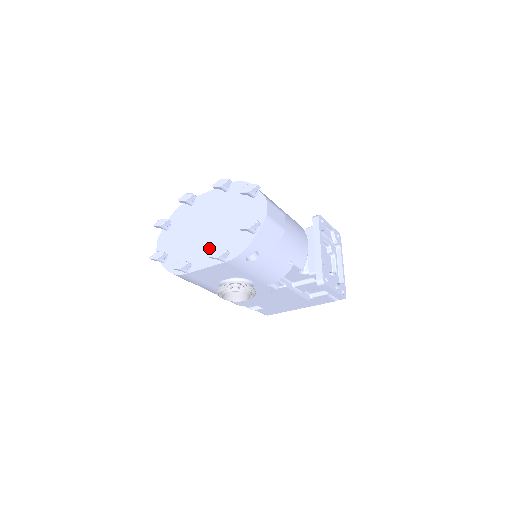
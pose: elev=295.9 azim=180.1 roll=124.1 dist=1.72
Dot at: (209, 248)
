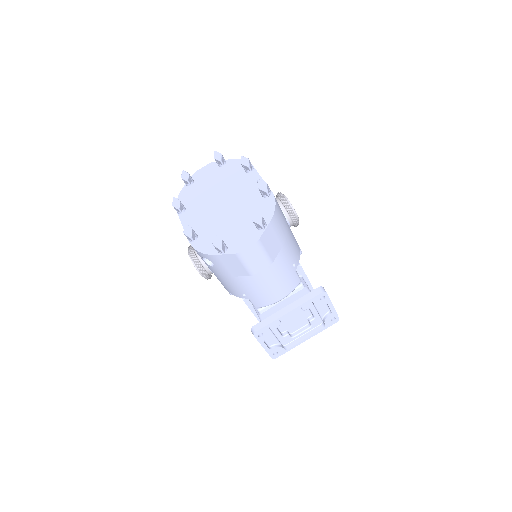
Dot at: (202, 218)
